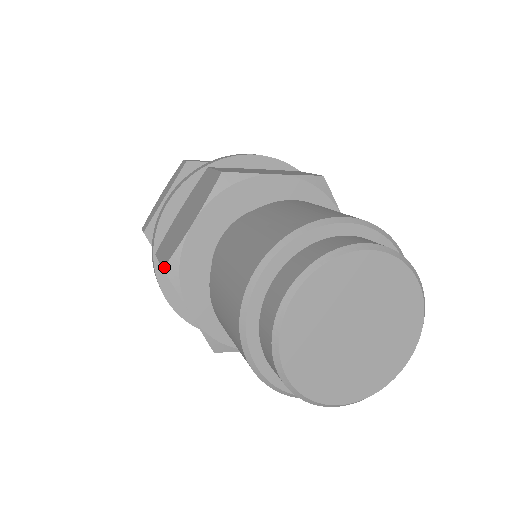
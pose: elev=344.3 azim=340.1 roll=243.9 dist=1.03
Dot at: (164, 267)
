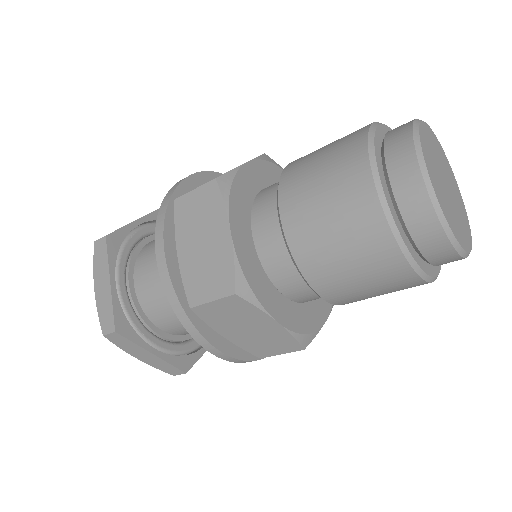
Dot at: (235, 292)
